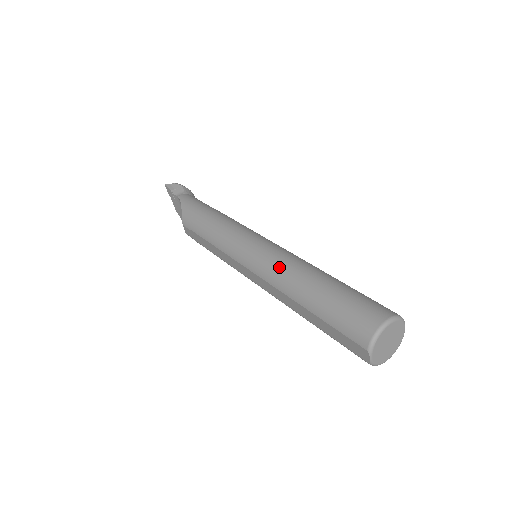
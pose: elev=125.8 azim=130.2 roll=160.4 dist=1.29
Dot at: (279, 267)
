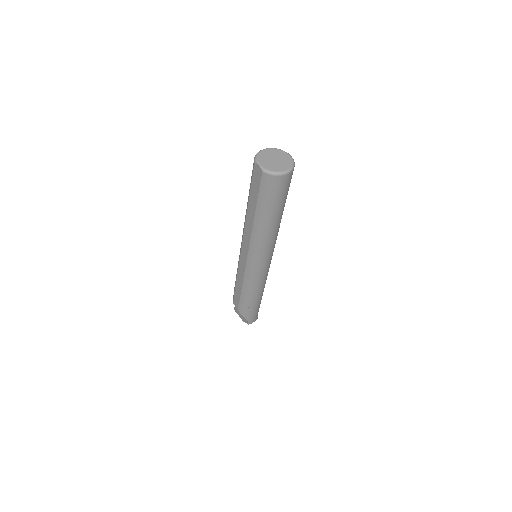
Dot at: occluded
